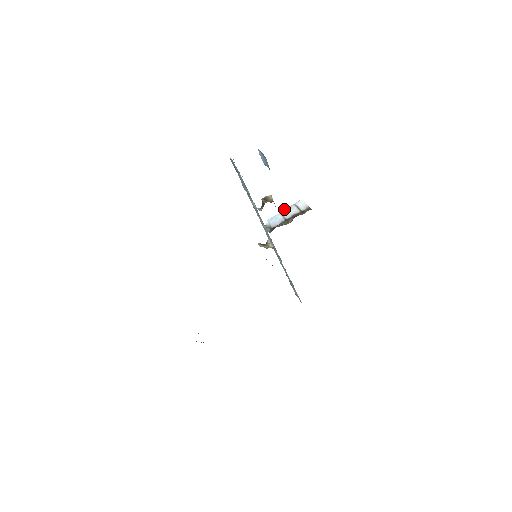
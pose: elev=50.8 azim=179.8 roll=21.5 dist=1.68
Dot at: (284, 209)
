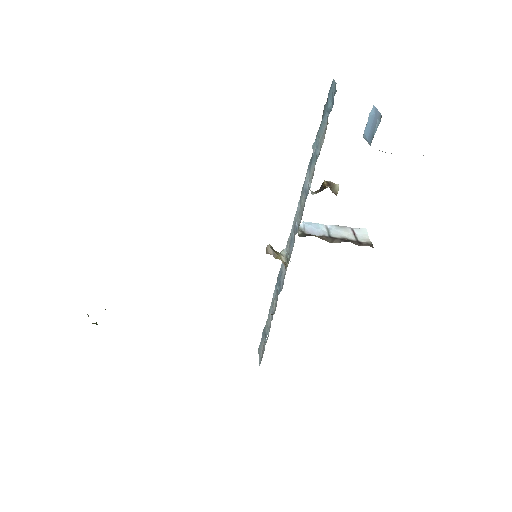
Dot at: occluded
